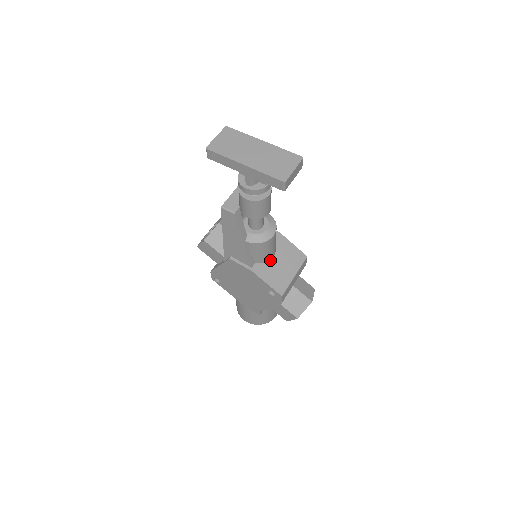
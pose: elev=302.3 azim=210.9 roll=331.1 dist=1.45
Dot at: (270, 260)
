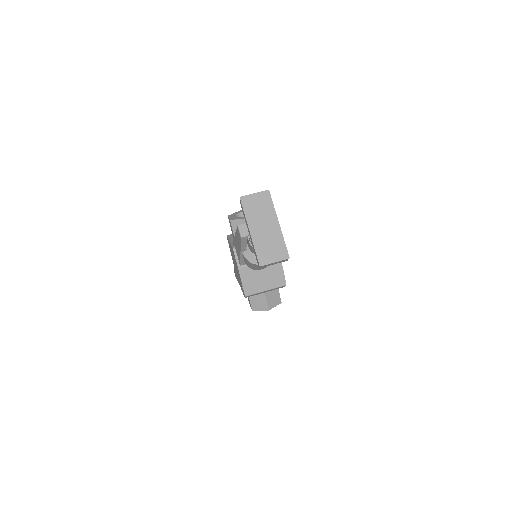
Dot at: (257, 270)
